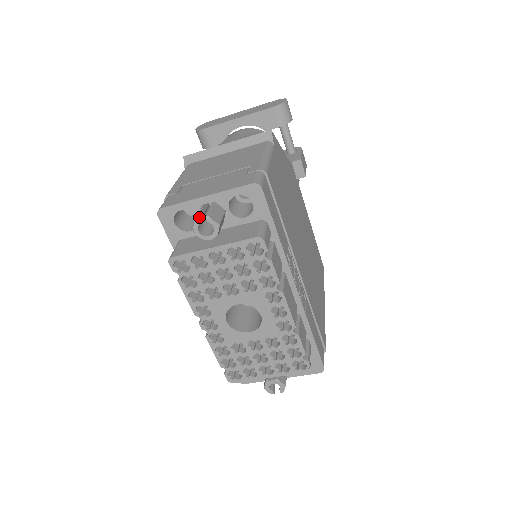
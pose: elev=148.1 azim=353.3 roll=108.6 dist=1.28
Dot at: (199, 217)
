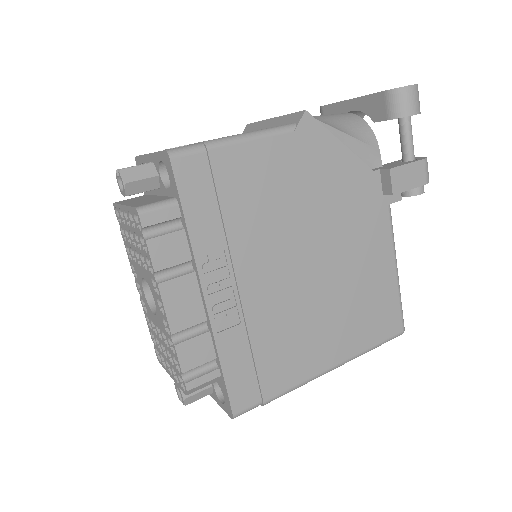
Dot at: occluded
